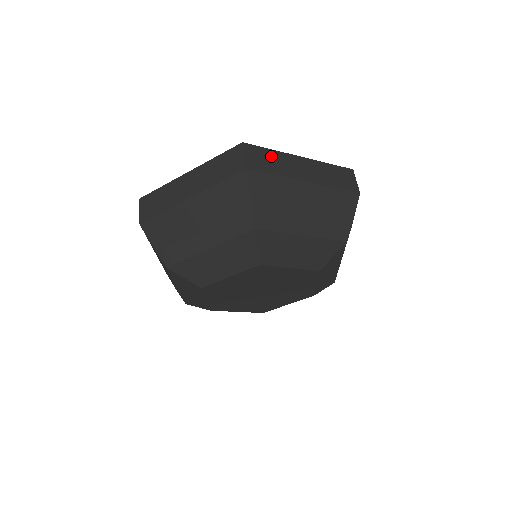
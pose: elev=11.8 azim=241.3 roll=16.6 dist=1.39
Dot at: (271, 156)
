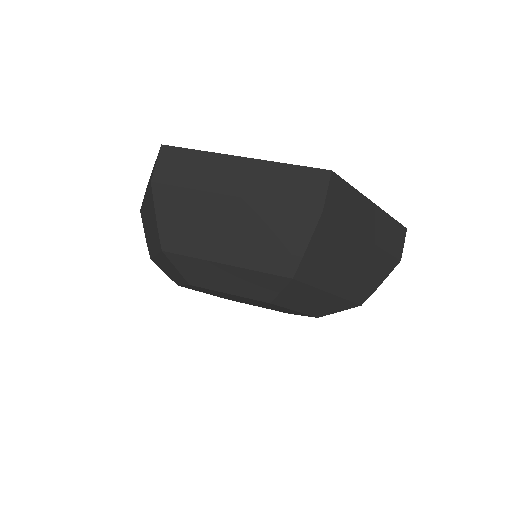
Dot at: (193, 160)
